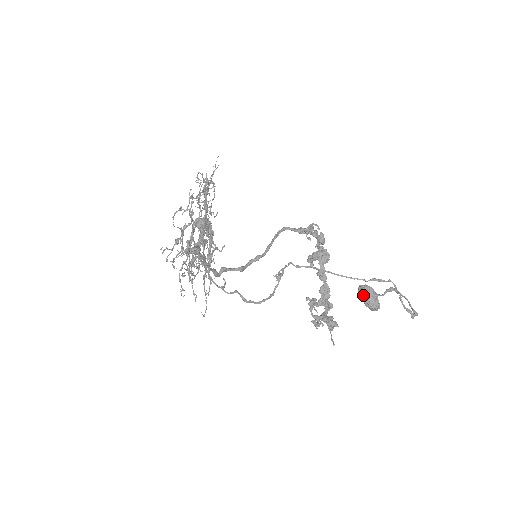
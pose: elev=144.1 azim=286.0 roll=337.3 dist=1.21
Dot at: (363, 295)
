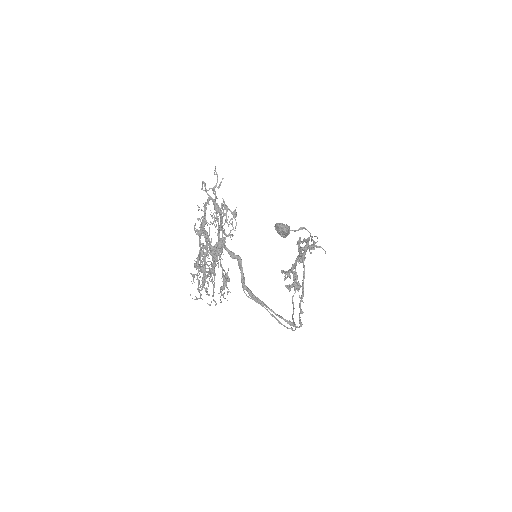
Dot at: (285, 234)
